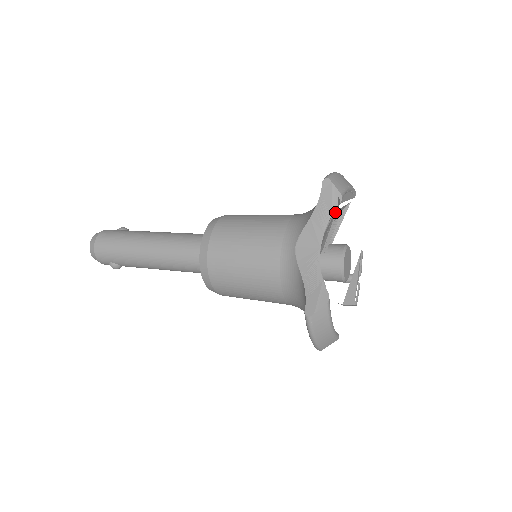
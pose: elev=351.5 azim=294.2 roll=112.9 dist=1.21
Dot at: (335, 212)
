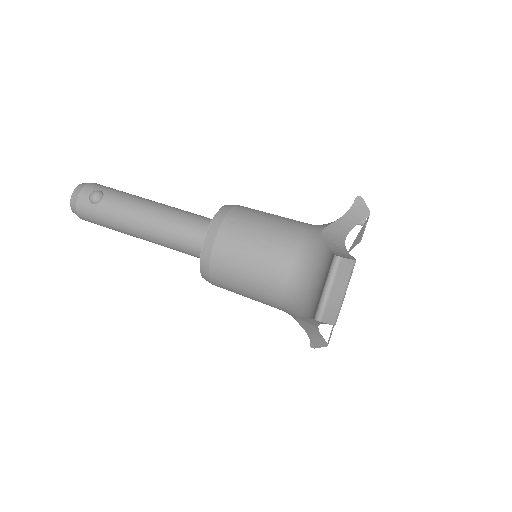
Dot at: occluded
